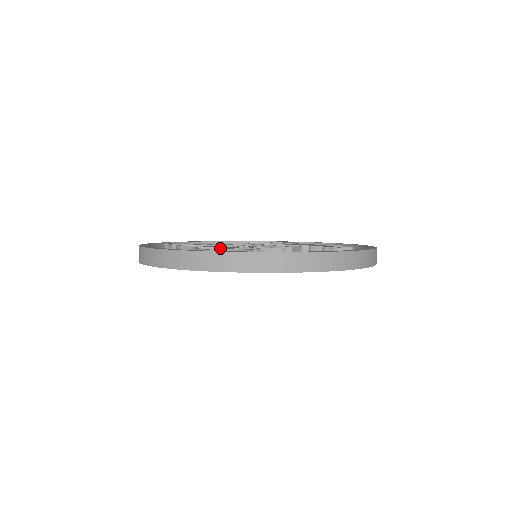
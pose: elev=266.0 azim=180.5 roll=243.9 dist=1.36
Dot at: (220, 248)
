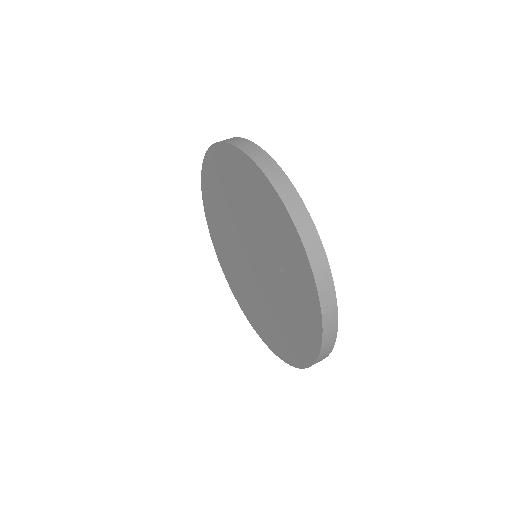
Dot at: occluded
